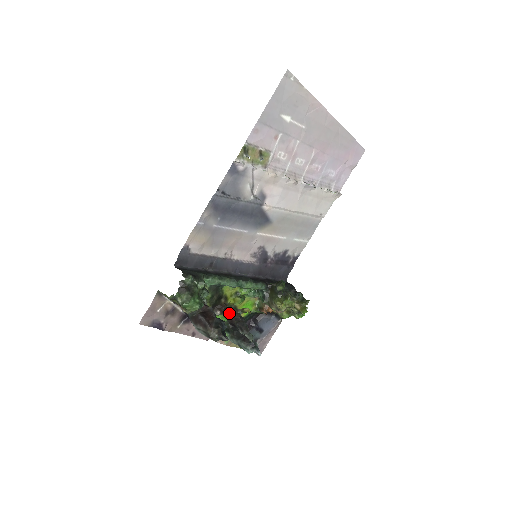
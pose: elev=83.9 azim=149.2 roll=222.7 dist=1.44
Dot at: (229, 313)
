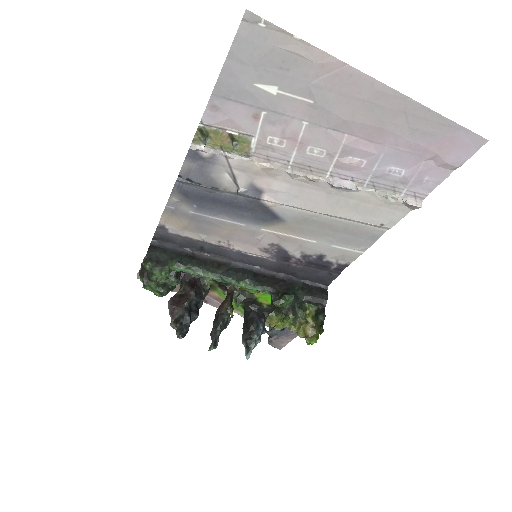
Dot at: (221, 303)
